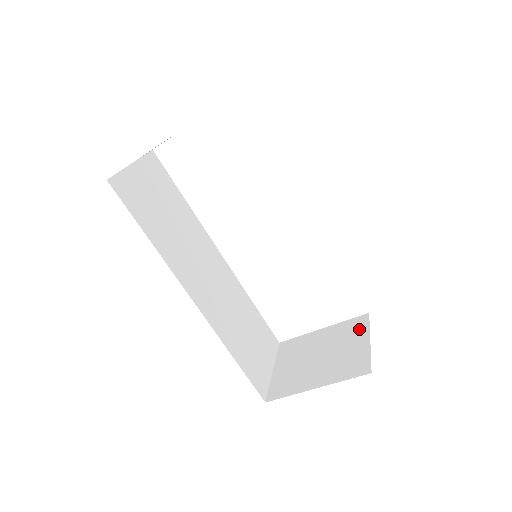
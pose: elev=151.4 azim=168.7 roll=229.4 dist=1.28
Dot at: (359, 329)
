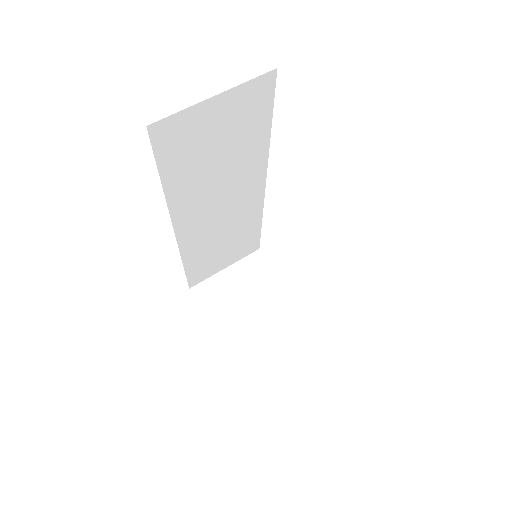
Dot at: (292, 330)
